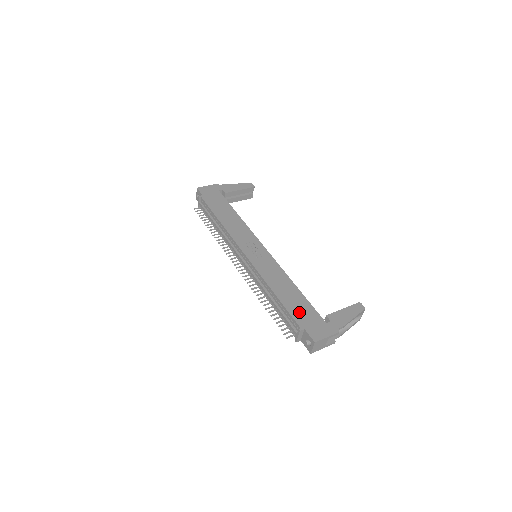
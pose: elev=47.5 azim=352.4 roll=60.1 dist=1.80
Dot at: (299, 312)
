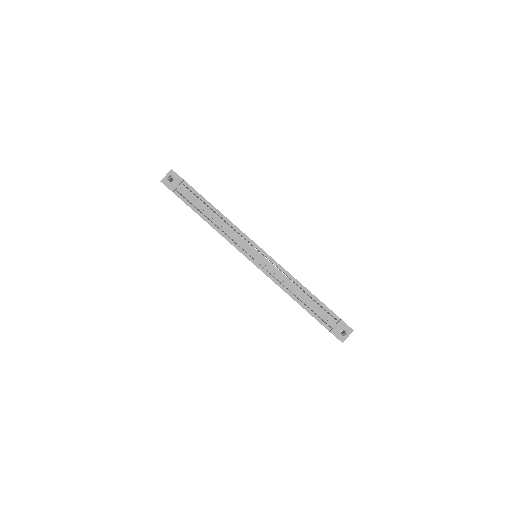
Dot at: occluded
